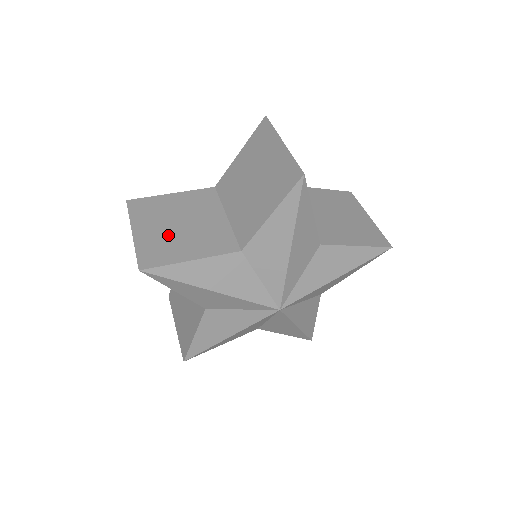
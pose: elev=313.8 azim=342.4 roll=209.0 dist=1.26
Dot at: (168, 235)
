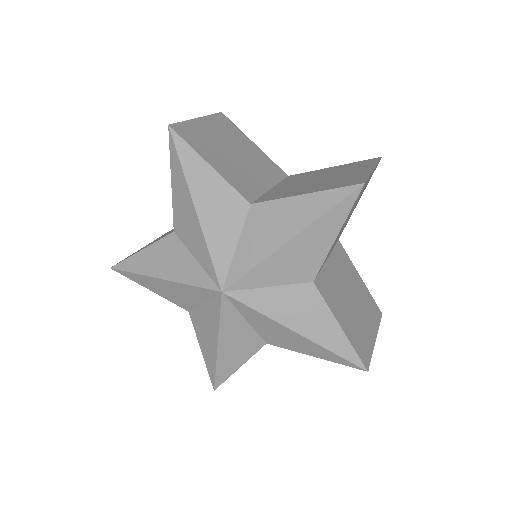
Dot at: (217, 144)
